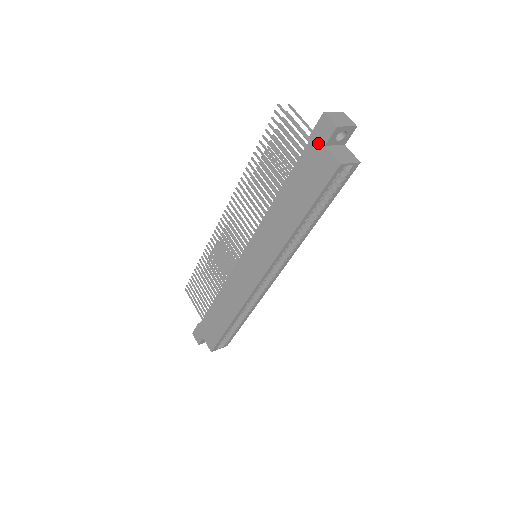
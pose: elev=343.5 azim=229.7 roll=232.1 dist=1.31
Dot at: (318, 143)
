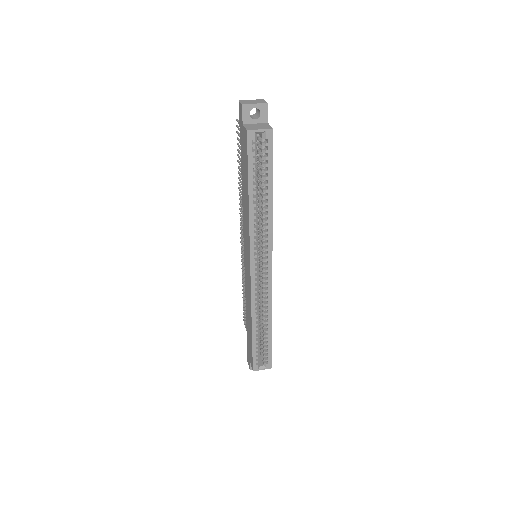
Dot at: (241, 126)
